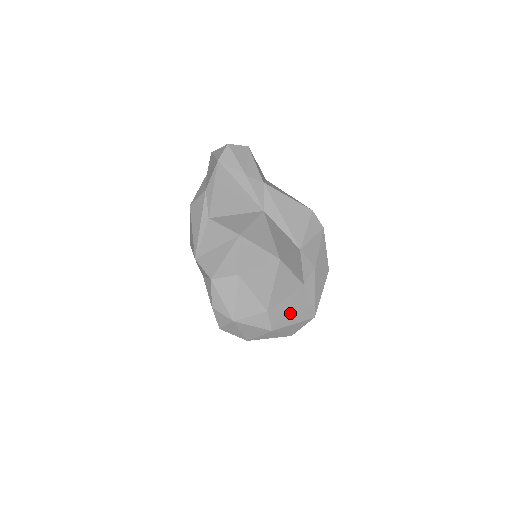
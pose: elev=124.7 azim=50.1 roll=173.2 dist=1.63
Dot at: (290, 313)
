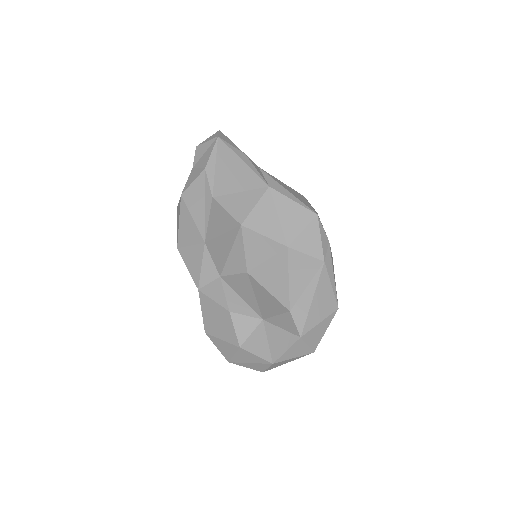
Dot at: (316, 305)
